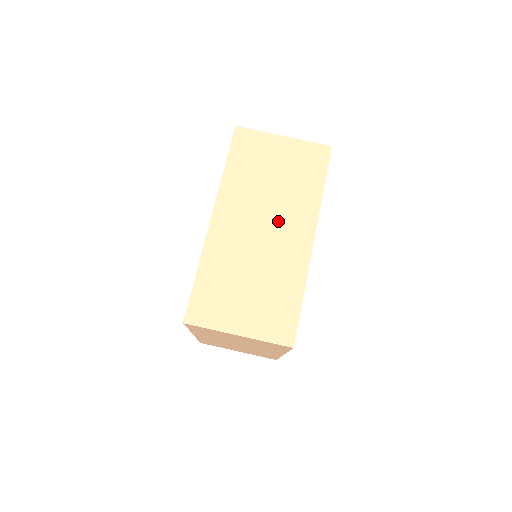
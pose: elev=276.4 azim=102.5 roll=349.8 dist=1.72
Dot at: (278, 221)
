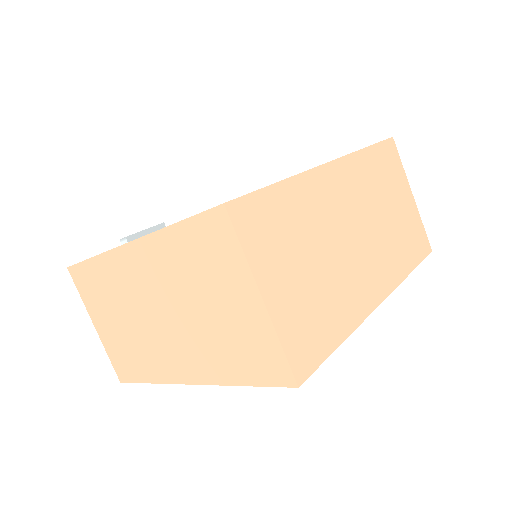
Dot at: (370, 246)
